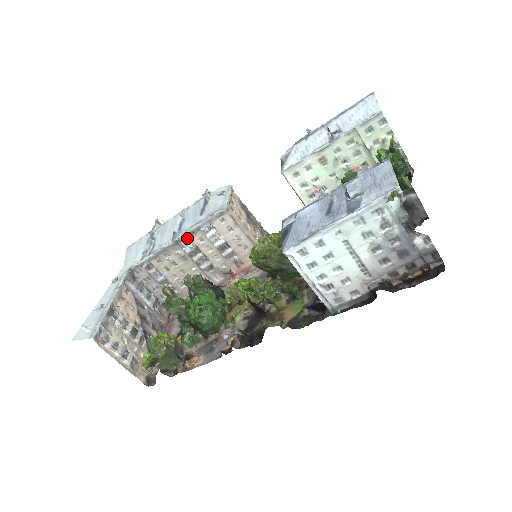
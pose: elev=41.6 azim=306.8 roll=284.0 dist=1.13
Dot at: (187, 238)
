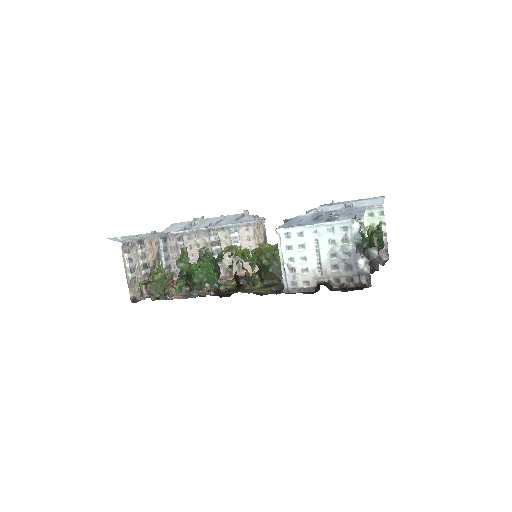
Dot at: (217, 230)
